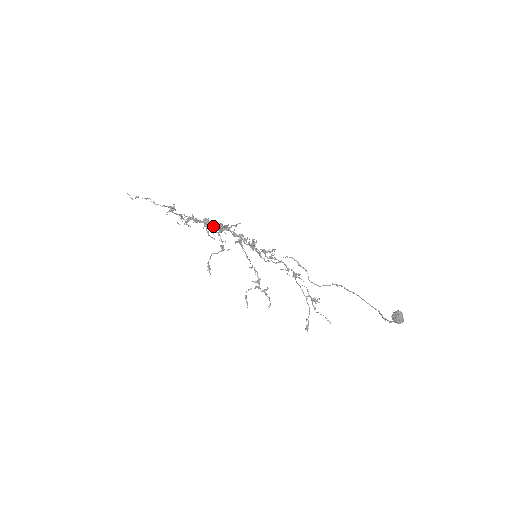
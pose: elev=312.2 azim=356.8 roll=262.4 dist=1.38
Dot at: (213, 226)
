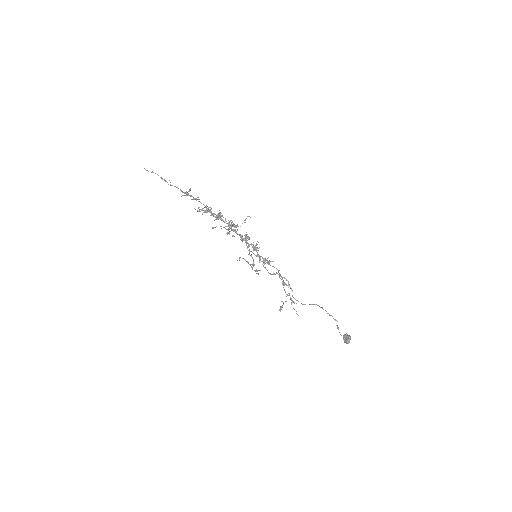
Dot at: (224, 221)
